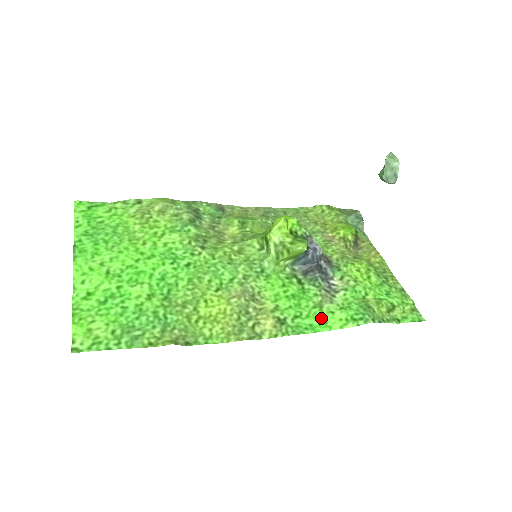
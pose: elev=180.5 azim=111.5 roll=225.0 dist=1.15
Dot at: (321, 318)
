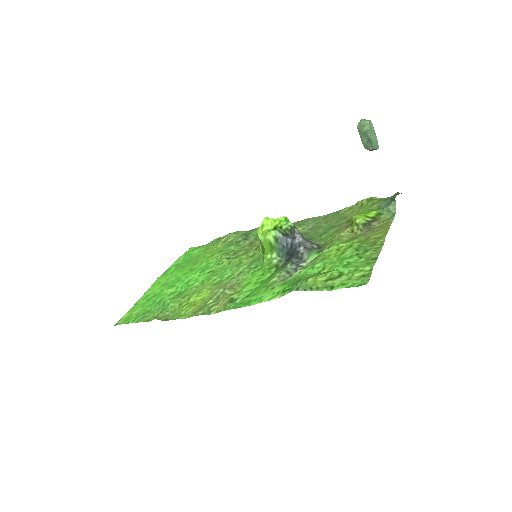
Dot at: (261, 294)
